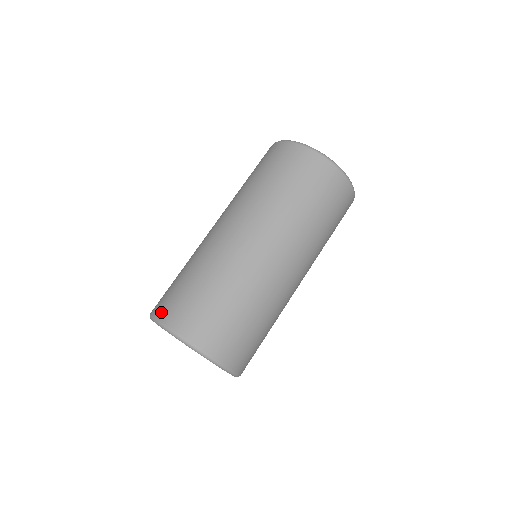
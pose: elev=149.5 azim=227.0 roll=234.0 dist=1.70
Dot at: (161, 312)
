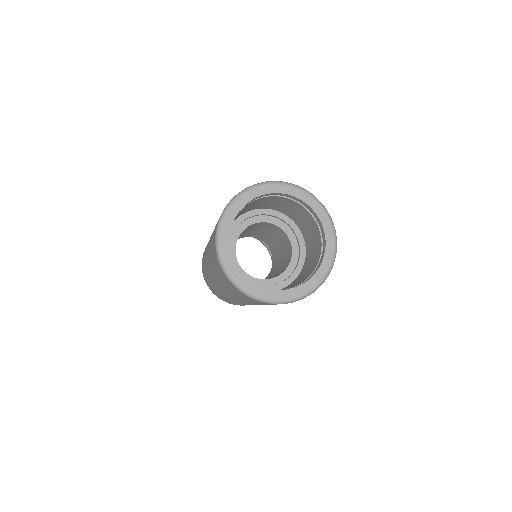
Dot at: occluded
